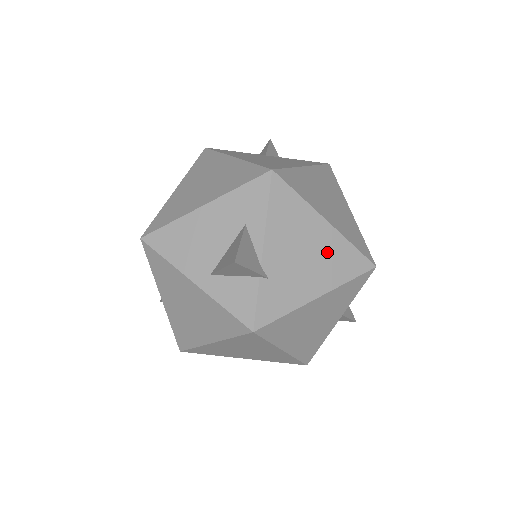
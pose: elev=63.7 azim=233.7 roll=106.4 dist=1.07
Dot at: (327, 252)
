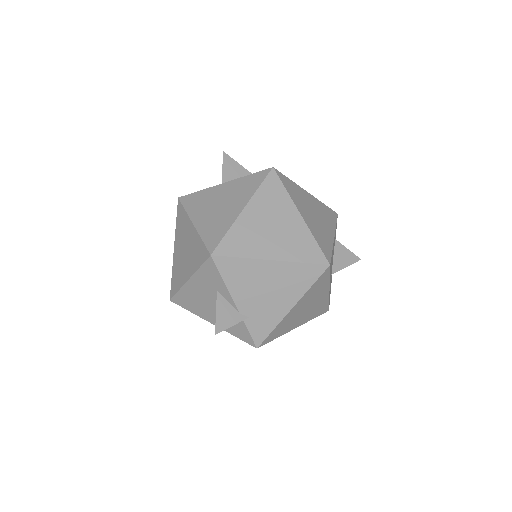
Dot at: (283, 279)
